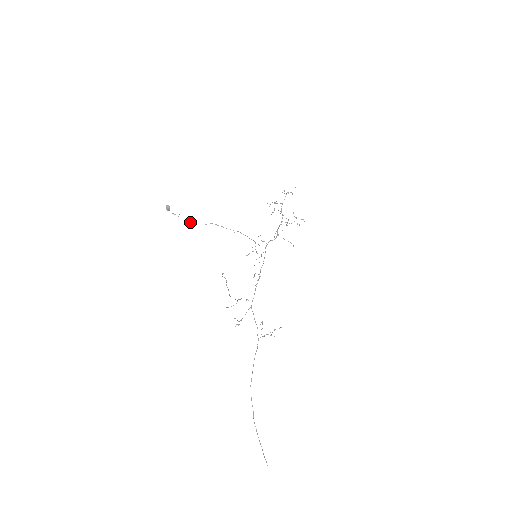
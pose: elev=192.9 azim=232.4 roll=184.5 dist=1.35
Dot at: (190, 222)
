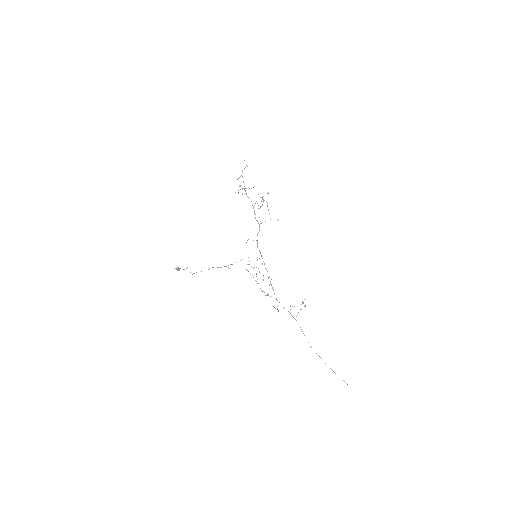
Dot at: occluded
